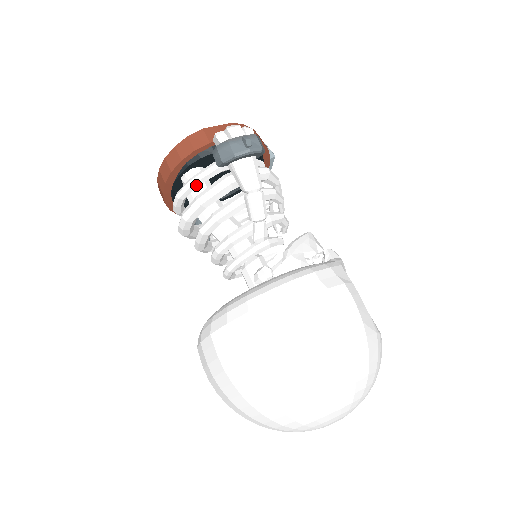
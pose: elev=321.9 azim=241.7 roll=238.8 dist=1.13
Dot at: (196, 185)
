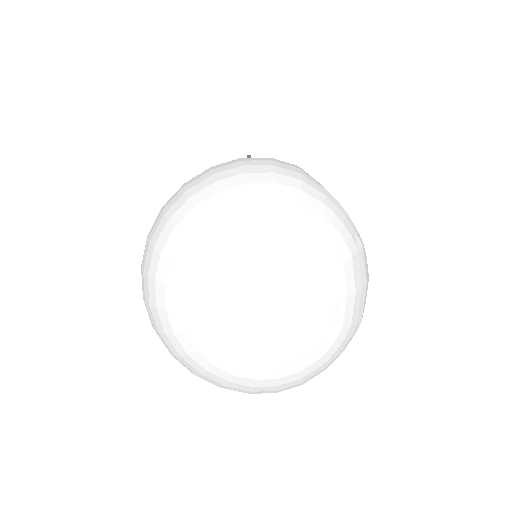
Dot at: occluded
